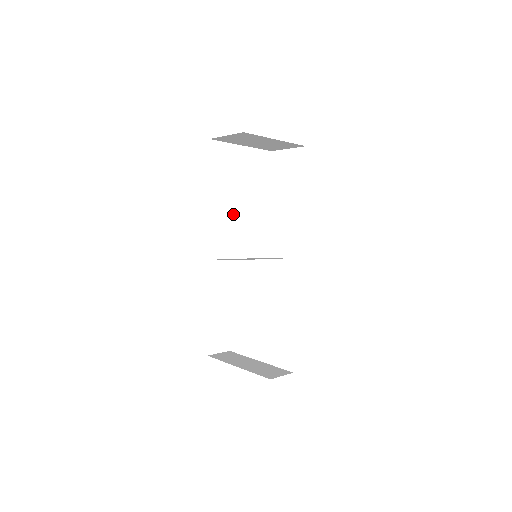
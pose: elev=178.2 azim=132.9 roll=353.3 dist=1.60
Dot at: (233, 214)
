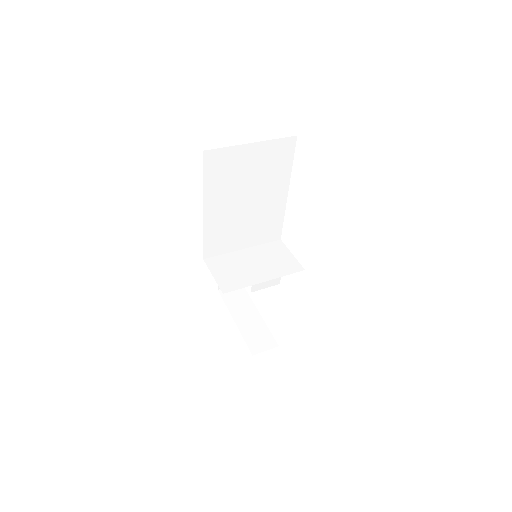
Dot at: (235, 214)
